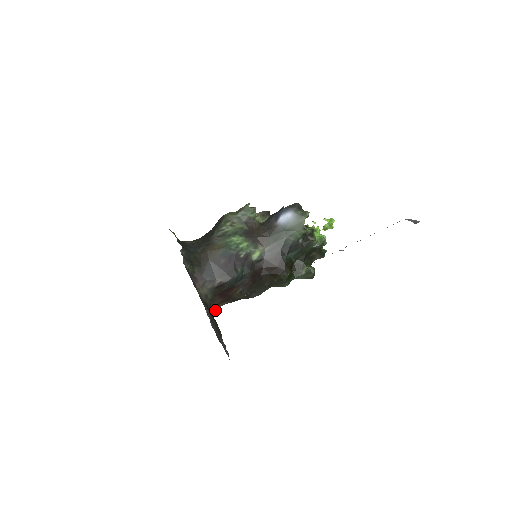
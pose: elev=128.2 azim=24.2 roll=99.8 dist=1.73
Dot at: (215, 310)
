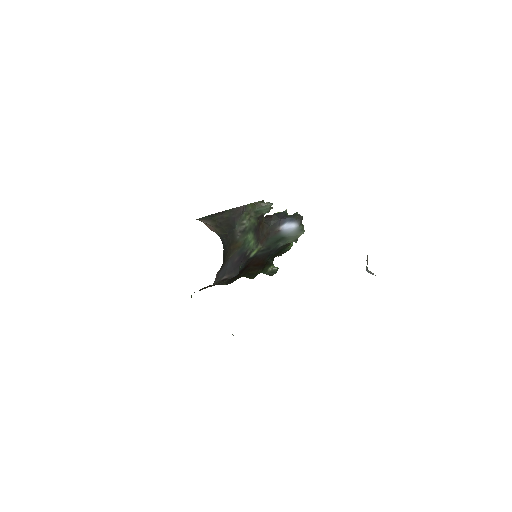
Dot at: occluded
